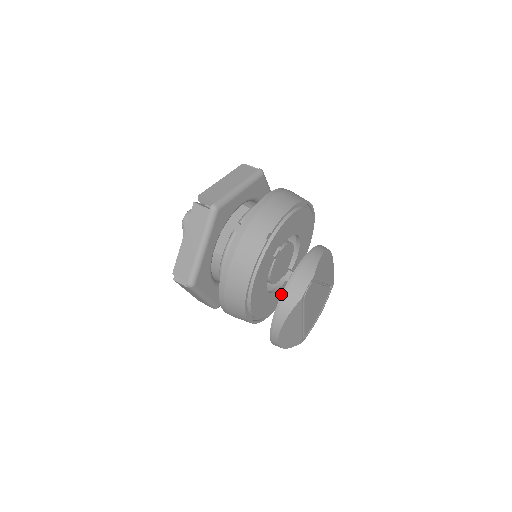
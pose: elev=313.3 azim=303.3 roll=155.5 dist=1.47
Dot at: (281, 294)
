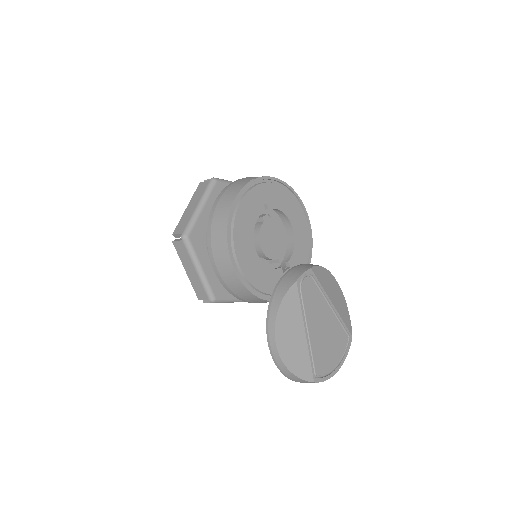
Dot at: (277, 283)
